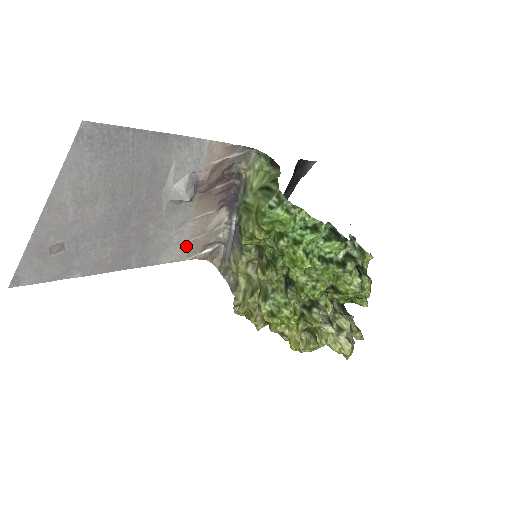
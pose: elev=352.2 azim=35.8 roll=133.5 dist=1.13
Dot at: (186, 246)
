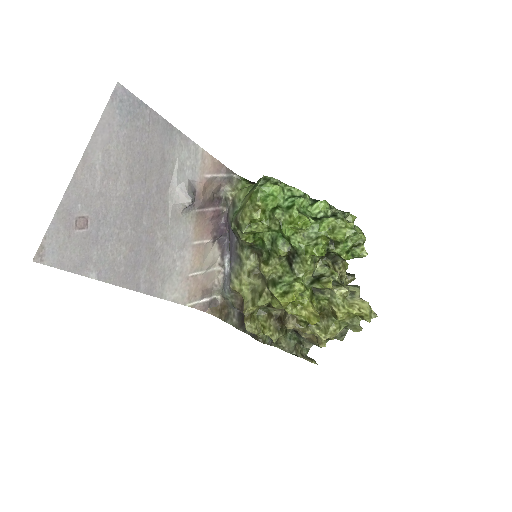
Dot at: (187, 283)
